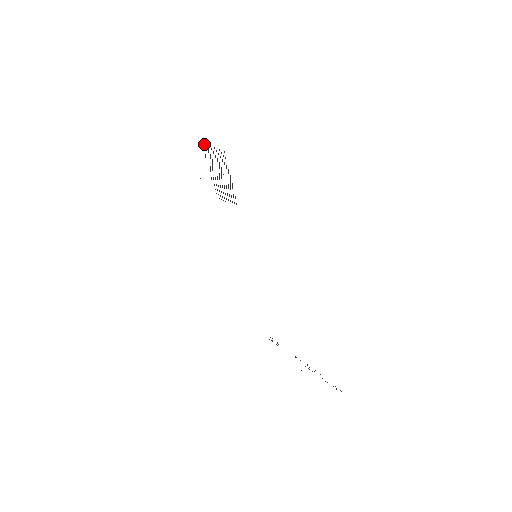
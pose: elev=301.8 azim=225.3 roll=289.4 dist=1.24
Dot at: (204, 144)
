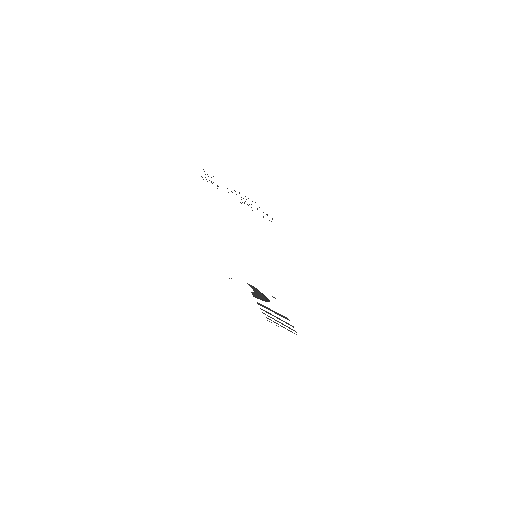
Dot at: occluded
